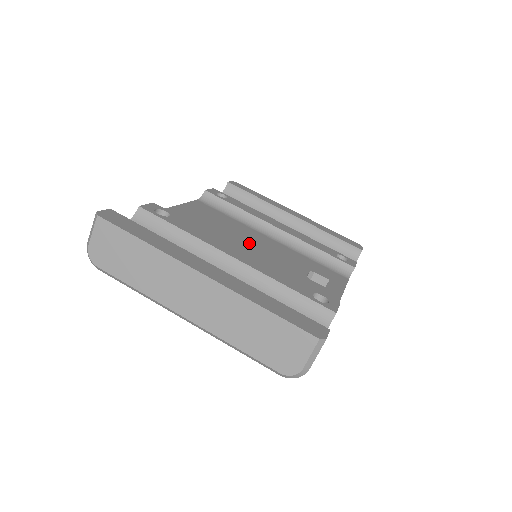
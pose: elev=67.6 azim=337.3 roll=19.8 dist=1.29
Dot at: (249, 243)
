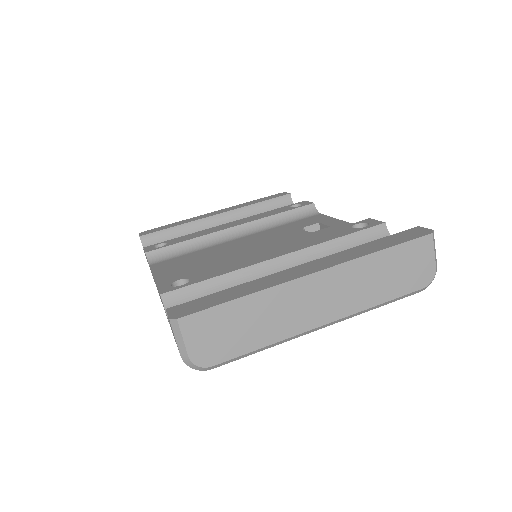
Dot at: (243, 250)
